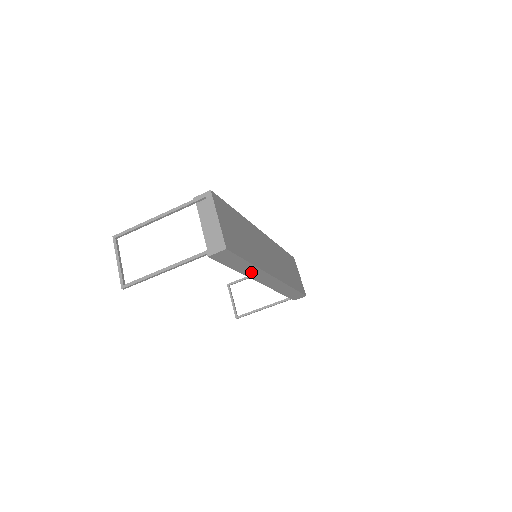
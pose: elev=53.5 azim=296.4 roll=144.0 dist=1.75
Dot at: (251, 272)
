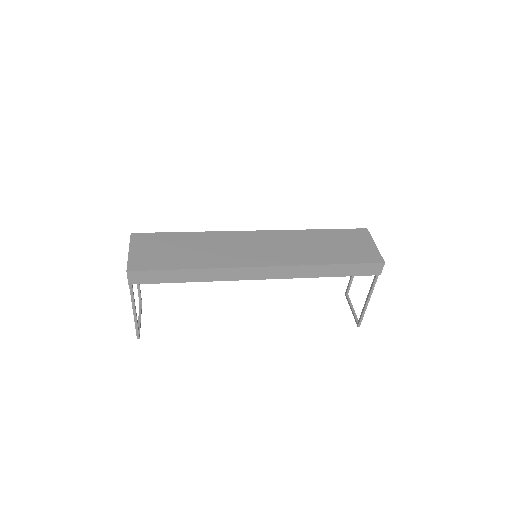
Dot at: (212, 276)
